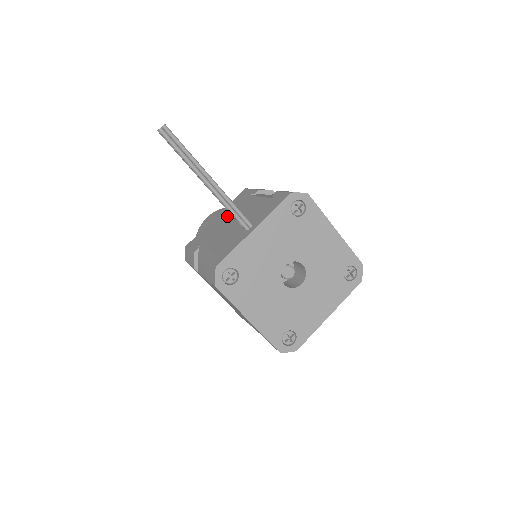
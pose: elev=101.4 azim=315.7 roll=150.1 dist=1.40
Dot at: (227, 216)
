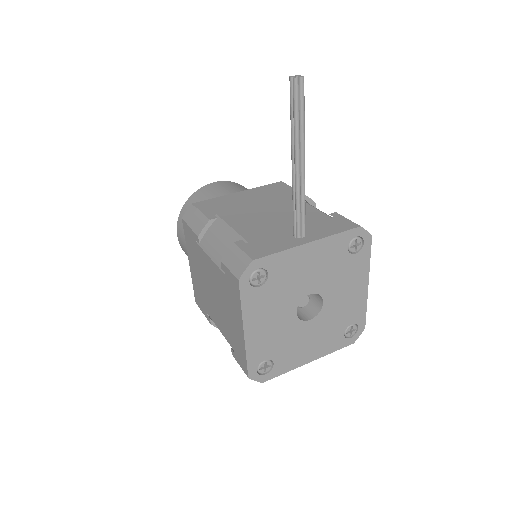
Dot at: (259, 201)
